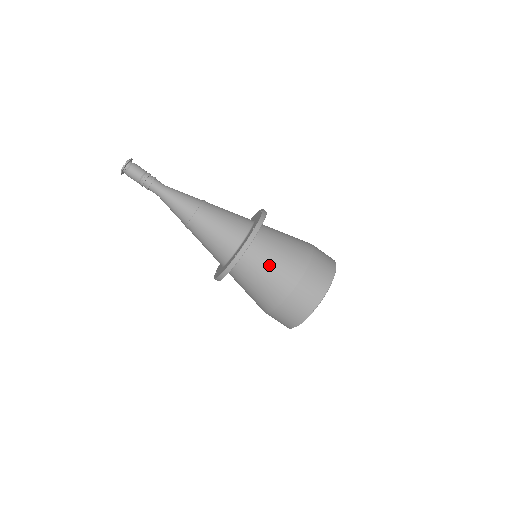
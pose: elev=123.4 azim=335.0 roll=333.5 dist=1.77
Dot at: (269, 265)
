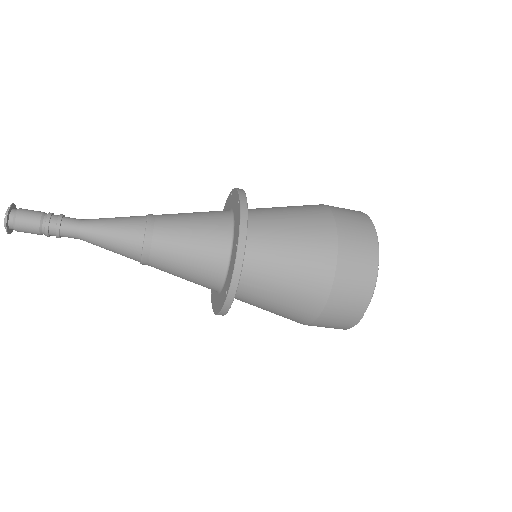
Dot at: (279, 283)
